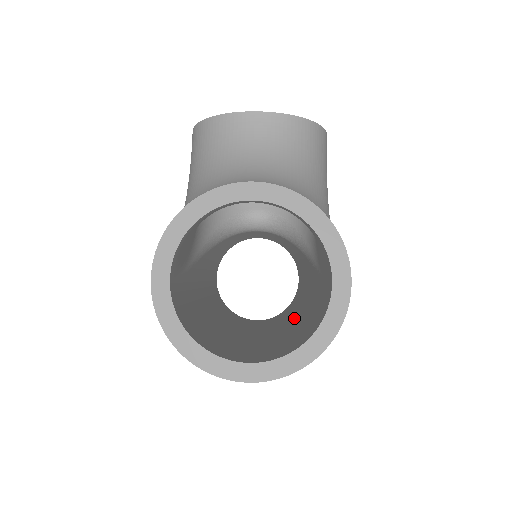
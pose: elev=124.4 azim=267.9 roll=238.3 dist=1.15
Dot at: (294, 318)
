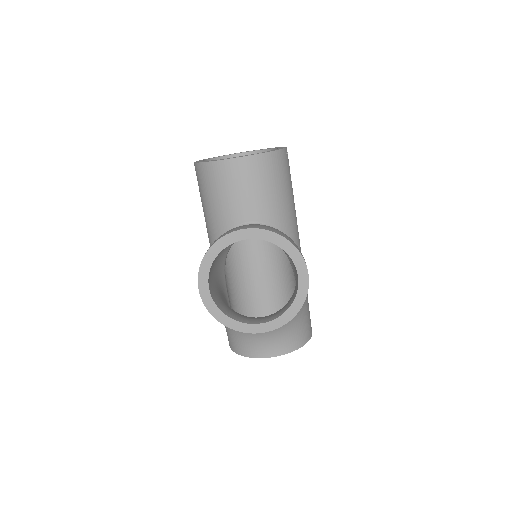
Dot at: occluded
